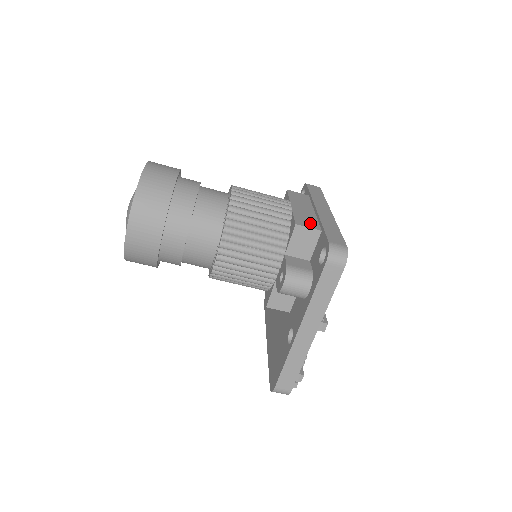
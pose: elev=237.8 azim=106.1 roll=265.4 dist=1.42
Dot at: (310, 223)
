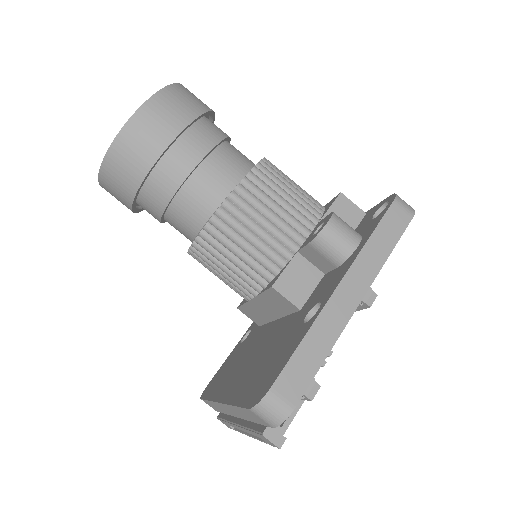
Dot at: occluded
